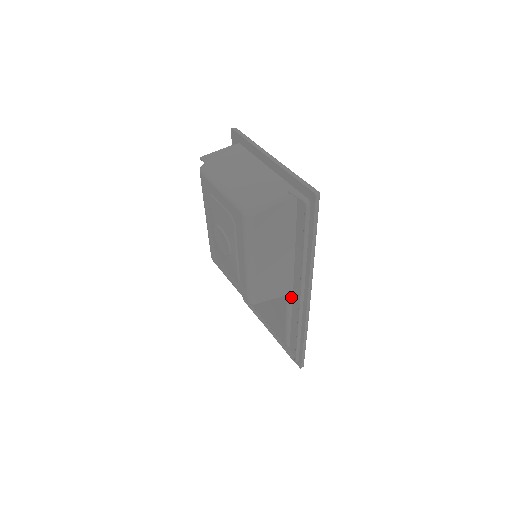
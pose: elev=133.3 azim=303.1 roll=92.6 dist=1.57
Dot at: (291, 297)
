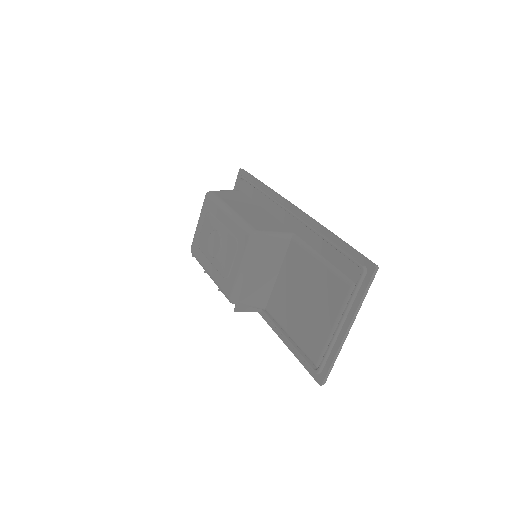
Dot at: (296, 237)
